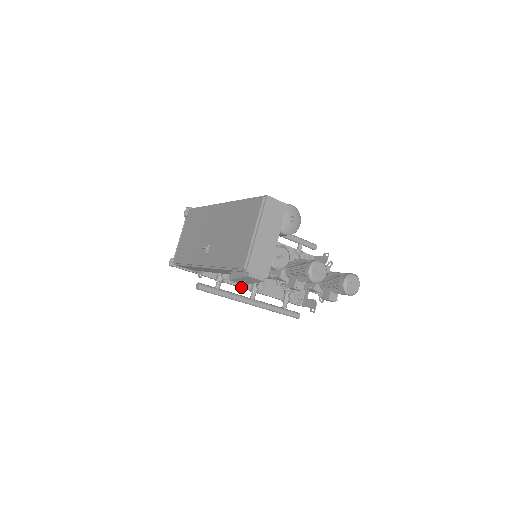
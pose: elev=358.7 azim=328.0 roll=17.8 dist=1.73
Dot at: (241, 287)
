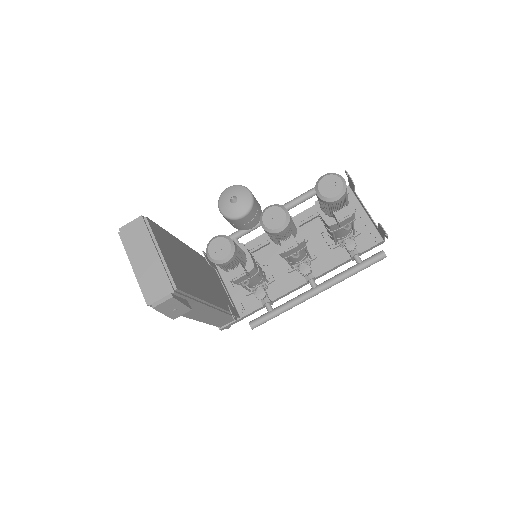
Dot at: (298, 287)
